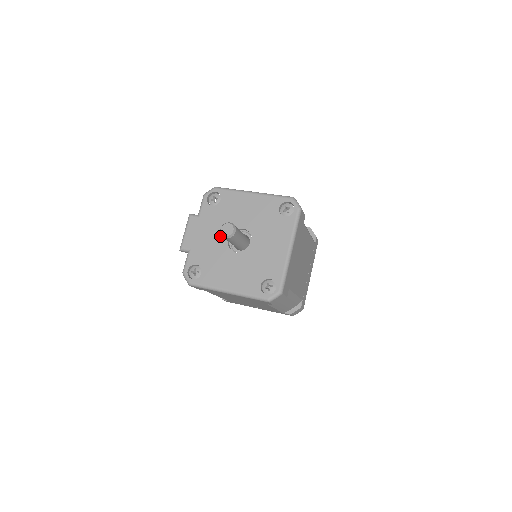
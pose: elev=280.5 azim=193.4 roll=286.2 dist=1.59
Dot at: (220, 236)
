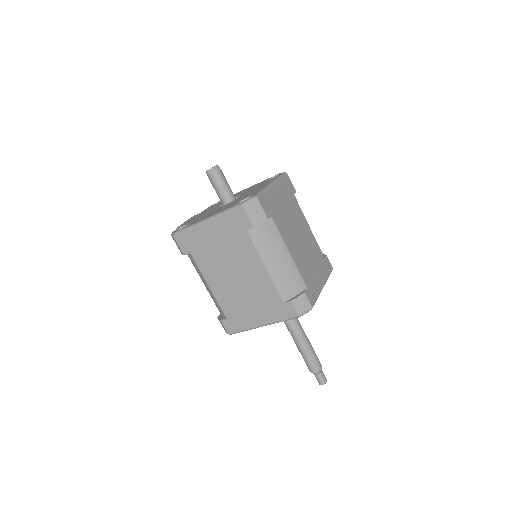
Dot at: (213, 208)
